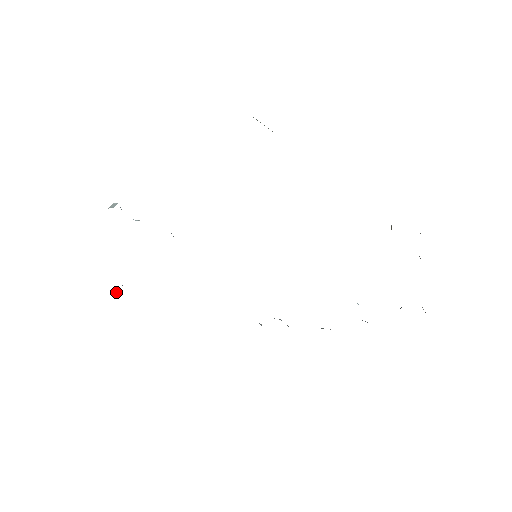
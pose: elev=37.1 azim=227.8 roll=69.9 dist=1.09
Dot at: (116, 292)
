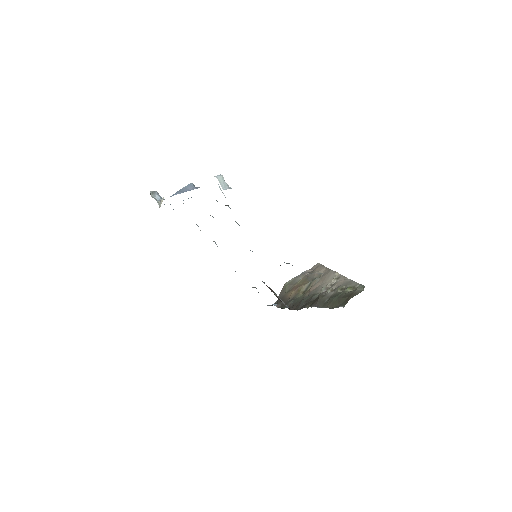
Dot at: (158, 201)
